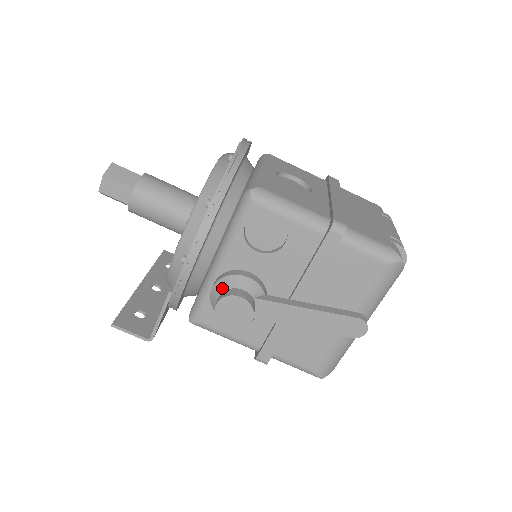
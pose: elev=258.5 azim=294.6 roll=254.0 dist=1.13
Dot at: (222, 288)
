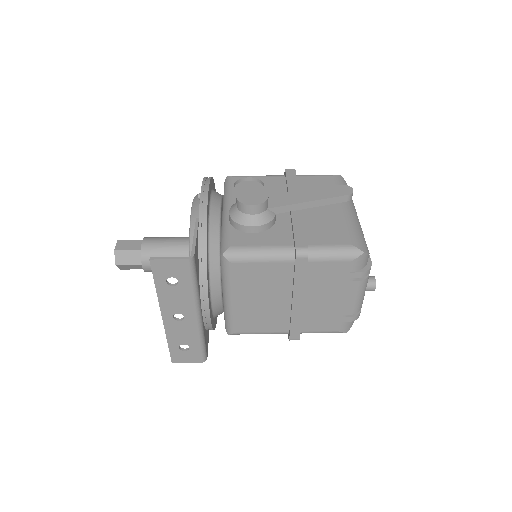
Dot at: (236, 203)
